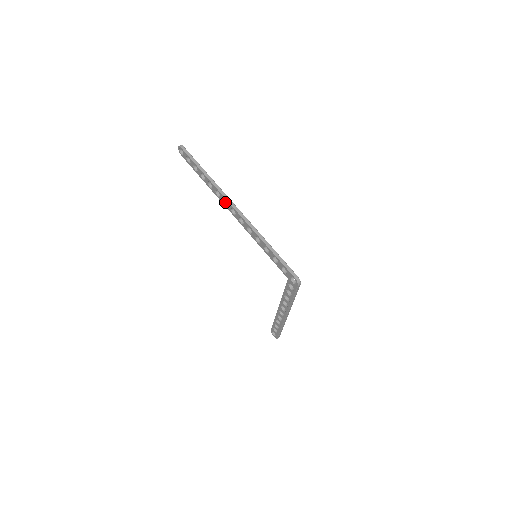
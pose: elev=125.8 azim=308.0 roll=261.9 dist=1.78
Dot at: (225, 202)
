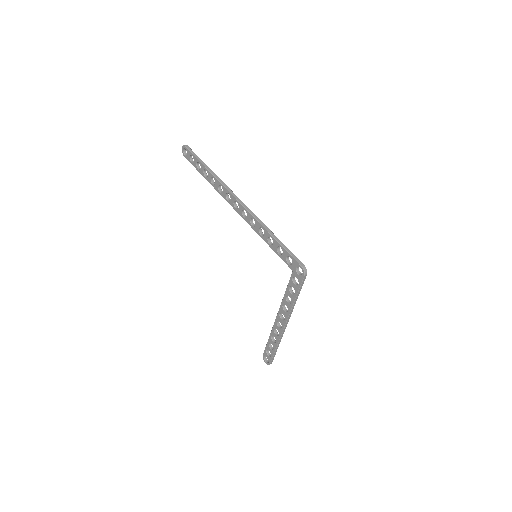
Dot at: (227, 197)
